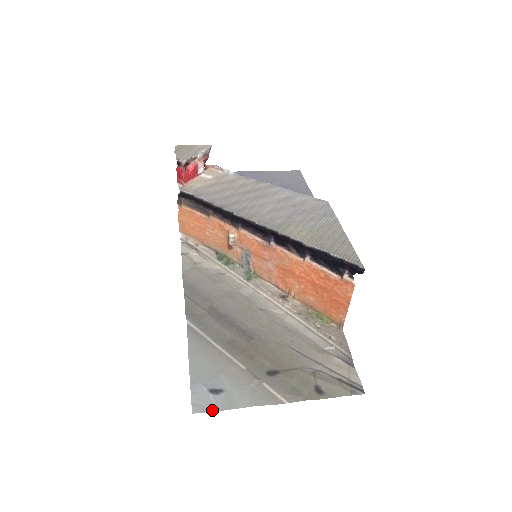
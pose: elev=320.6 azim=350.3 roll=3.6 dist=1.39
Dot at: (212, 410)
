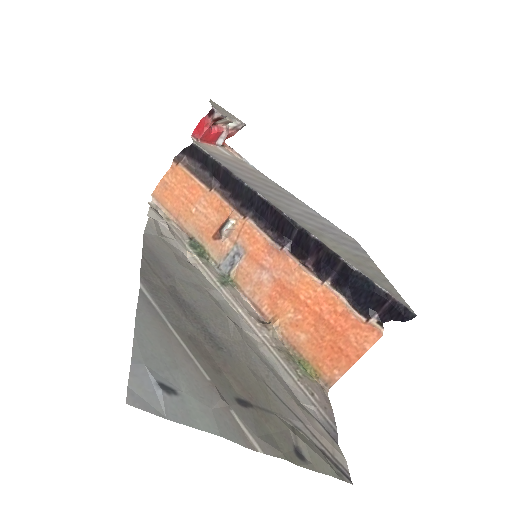
Dot at: (157, 413)
